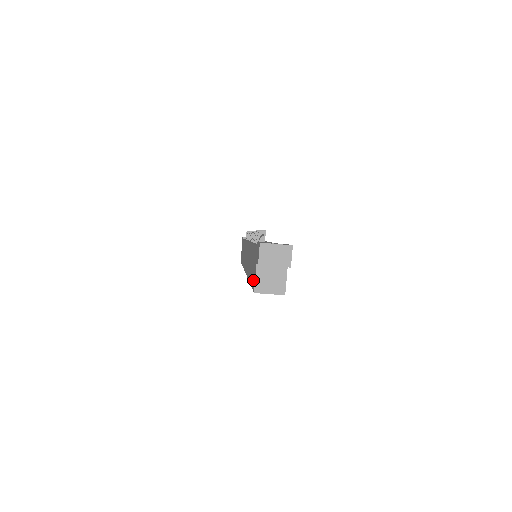
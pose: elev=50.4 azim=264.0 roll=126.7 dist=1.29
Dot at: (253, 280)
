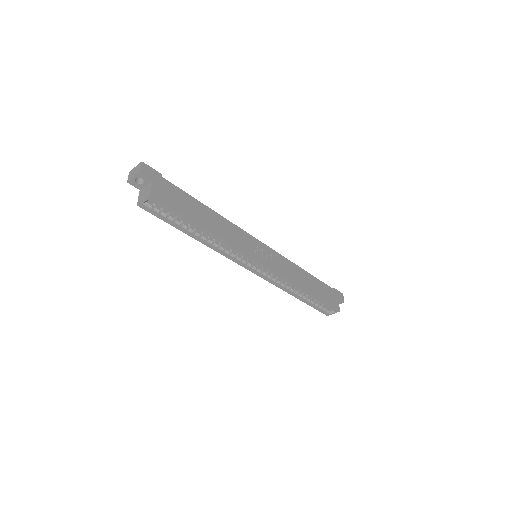
Dot at: (151, 208)
